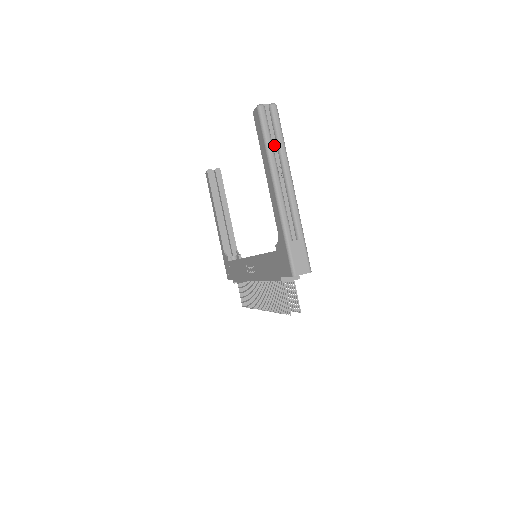
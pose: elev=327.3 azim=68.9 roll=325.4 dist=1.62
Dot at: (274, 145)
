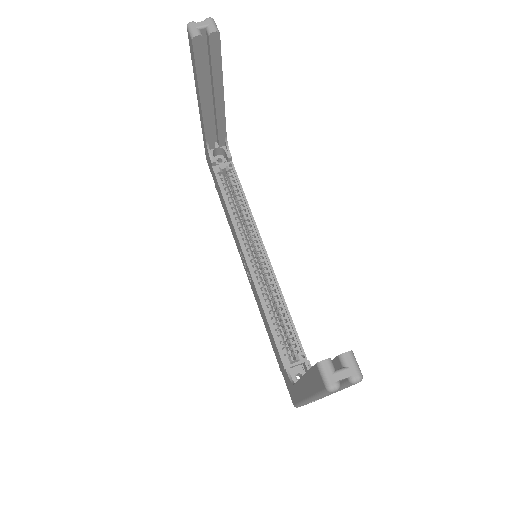
Dot at: occluded
